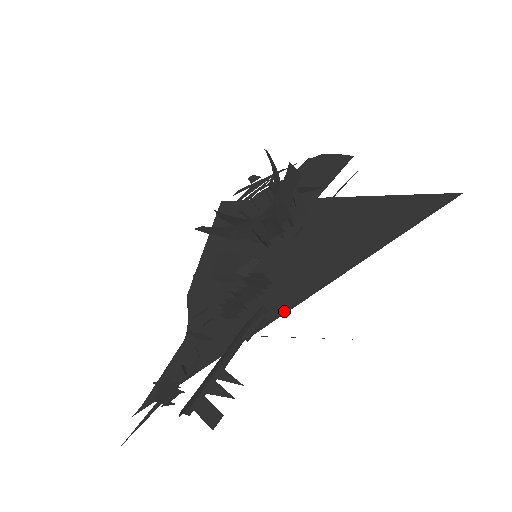
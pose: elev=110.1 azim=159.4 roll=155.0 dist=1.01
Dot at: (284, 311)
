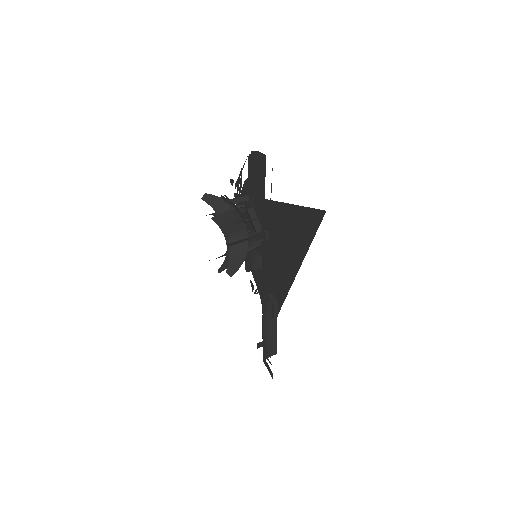
Dot at: (284, 297)
